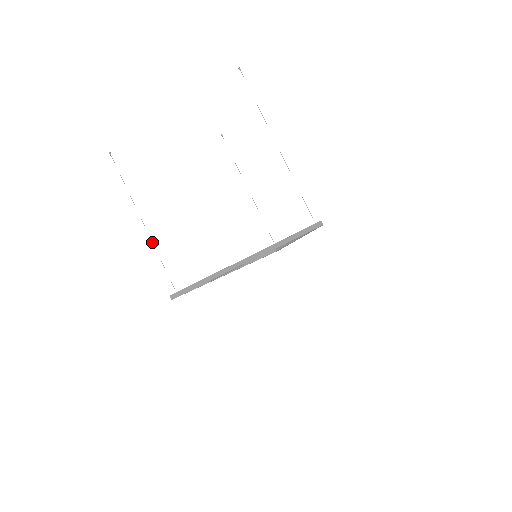
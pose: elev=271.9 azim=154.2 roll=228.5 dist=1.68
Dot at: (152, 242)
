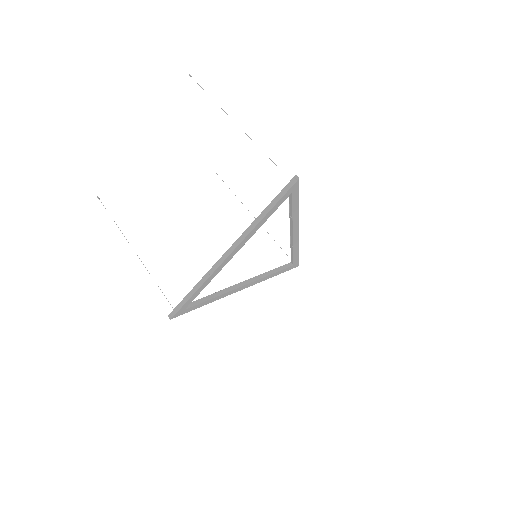
Dot at: occluded
